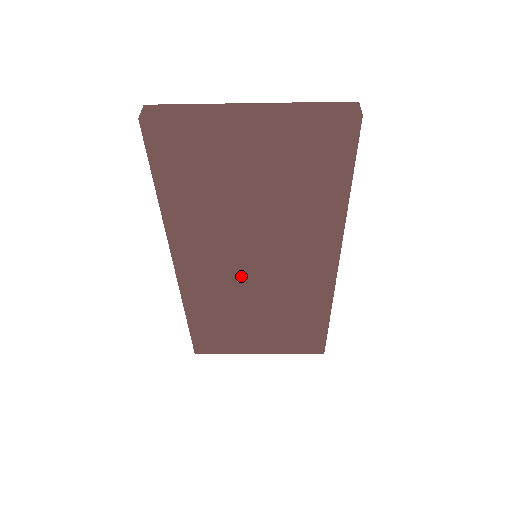
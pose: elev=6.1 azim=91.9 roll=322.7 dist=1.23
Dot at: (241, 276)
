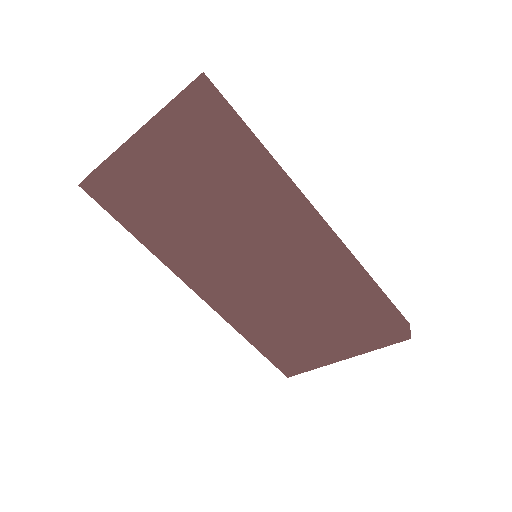
Dot at: (250, 280)
